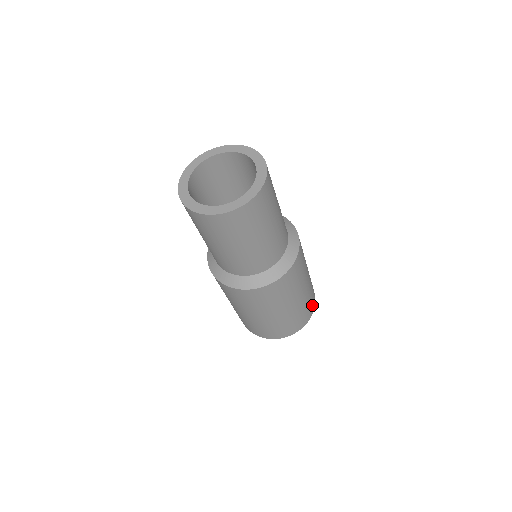
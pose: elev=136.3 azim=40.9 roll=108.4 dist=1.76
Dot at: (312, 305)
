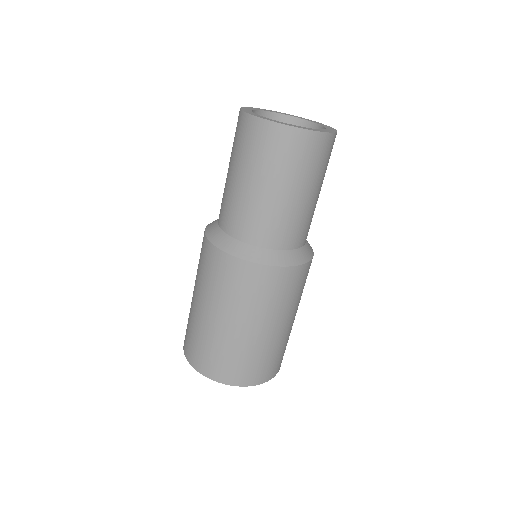
Dot at: occluded
